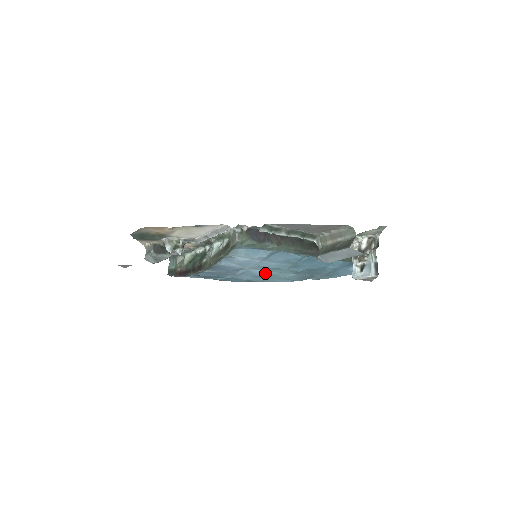
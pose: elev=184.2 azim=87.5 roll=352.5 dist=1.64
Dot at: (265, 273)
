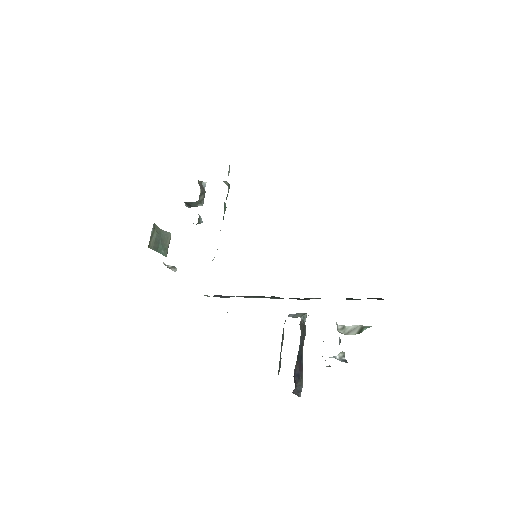
Dot at: occluded
